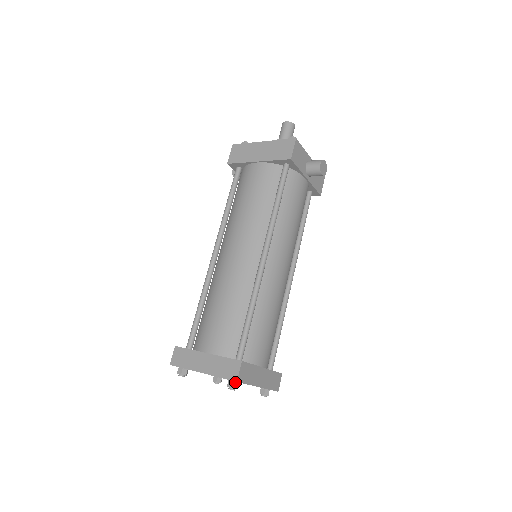
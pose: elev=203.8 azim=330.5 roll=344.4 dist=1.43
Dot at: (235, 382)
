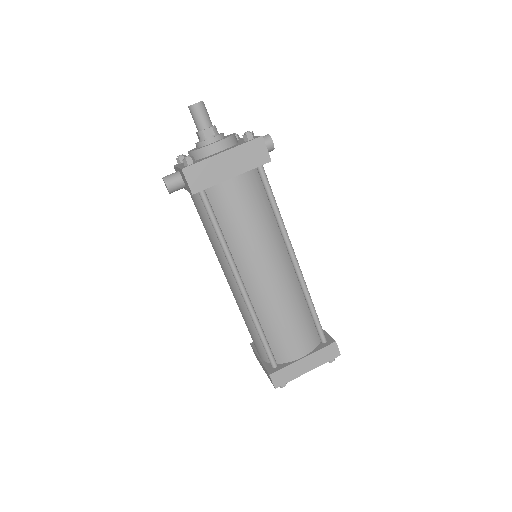
Dot at: occluded
